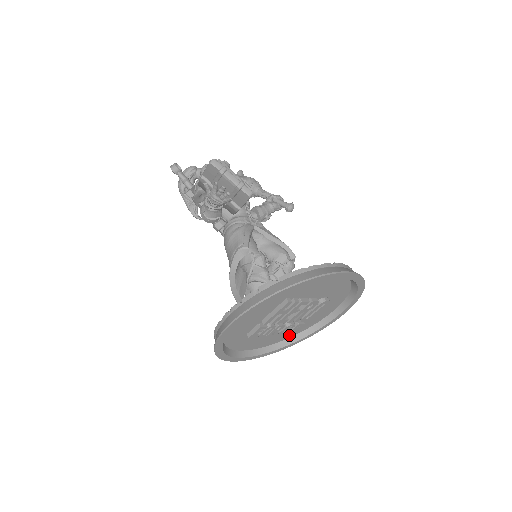
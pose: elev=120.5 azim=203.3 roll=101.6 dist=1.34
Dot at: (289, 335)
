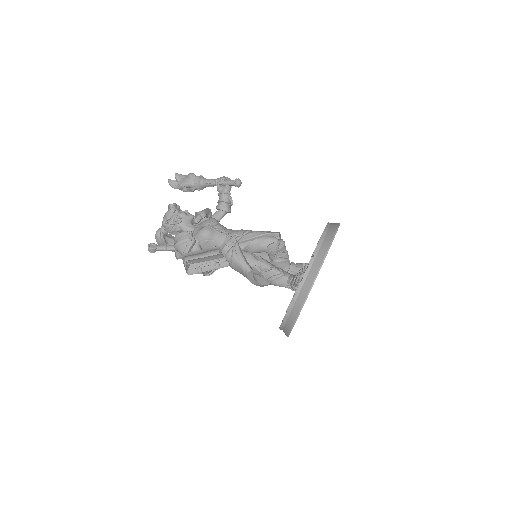
Dot at: occluded
